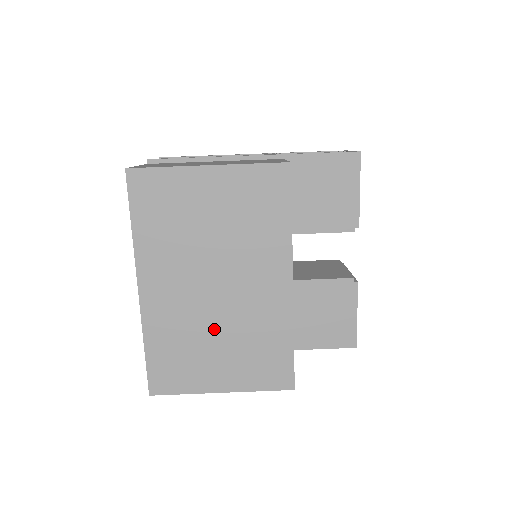
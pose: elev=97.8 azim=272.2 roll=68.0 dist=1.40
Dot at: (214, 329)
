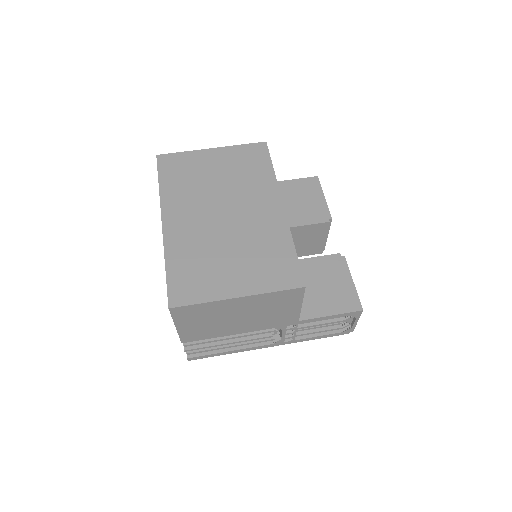
Dot at: (225, 245)
